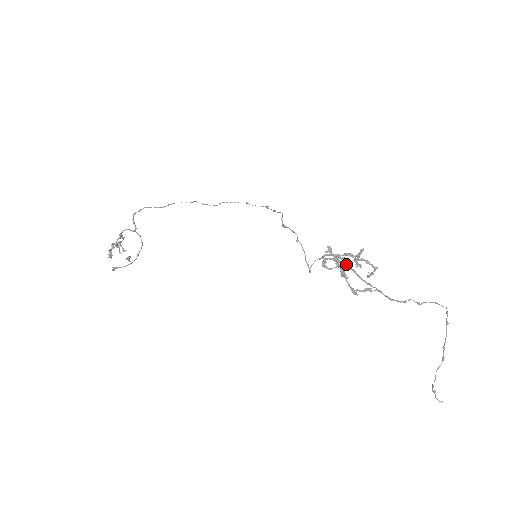
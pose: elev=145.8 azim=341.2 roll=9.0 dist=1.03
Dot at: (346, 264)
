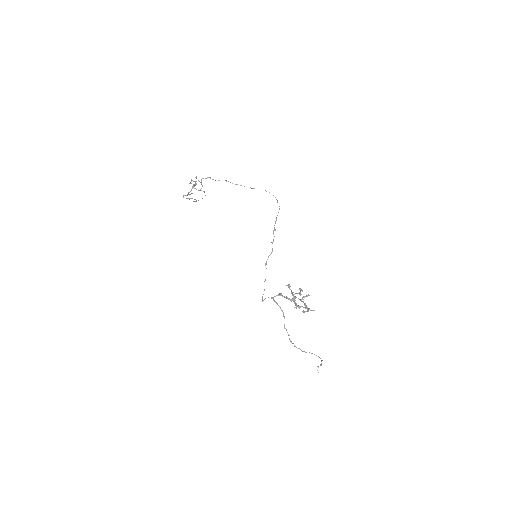
Dot at: (282, 310)
